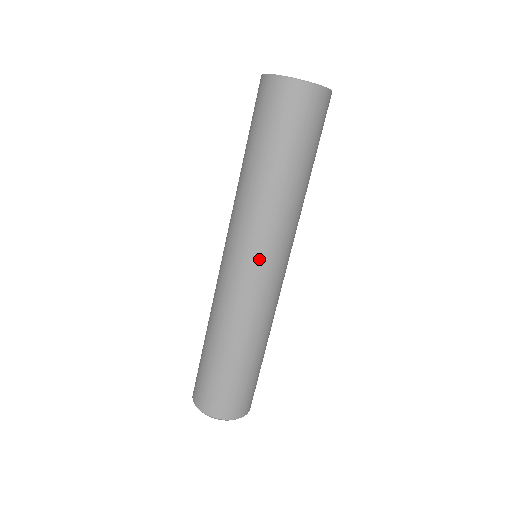
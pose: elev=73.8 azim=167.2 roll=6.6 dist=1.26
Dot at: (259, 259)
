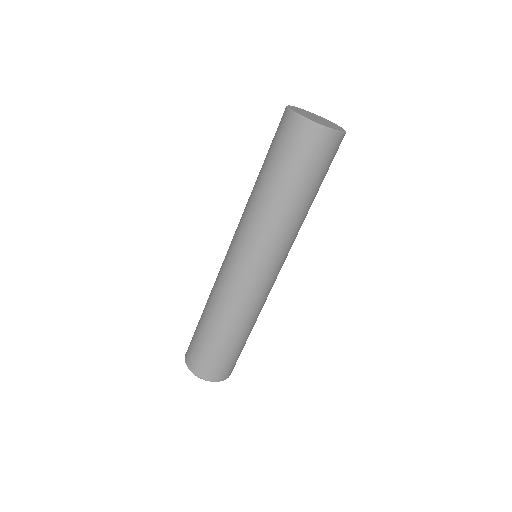
Dot at: (250, 261)
